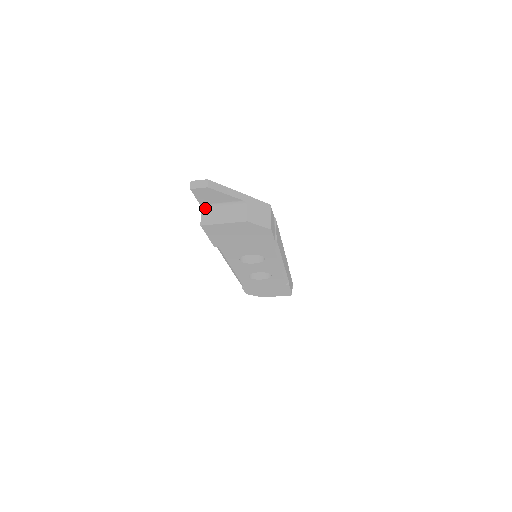
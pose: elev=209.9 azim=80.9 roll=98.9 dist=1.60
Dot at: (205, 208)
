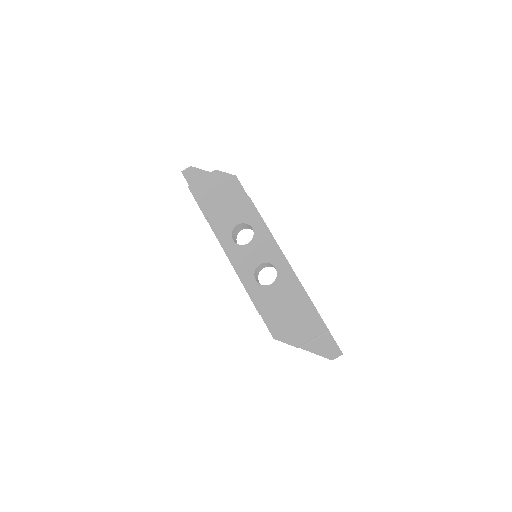
Dot at: occluded
